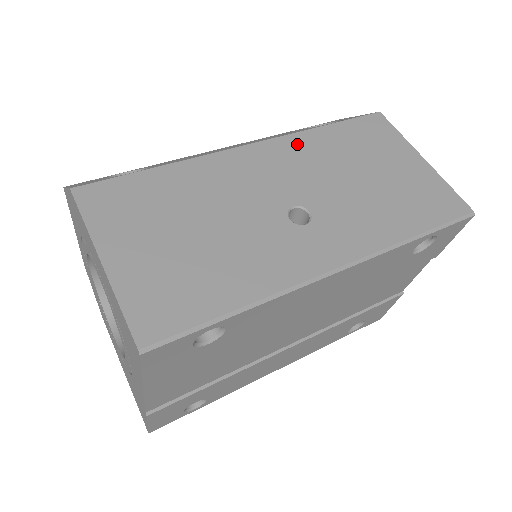
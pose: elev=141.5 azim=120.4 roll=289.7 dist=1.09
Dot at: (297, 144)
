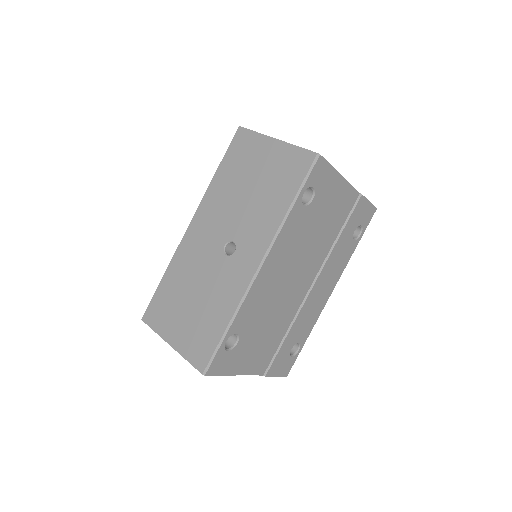
Dot at: (209, 201)
